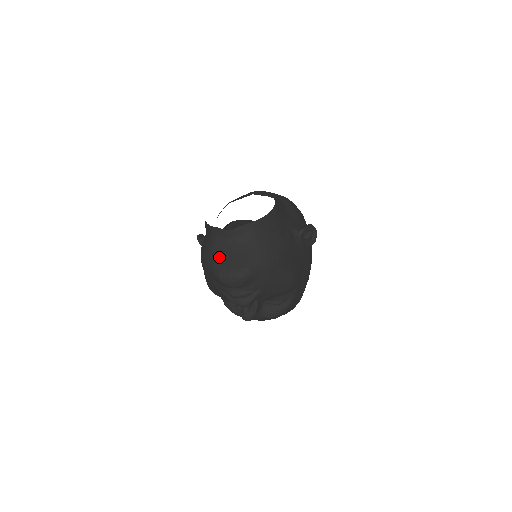
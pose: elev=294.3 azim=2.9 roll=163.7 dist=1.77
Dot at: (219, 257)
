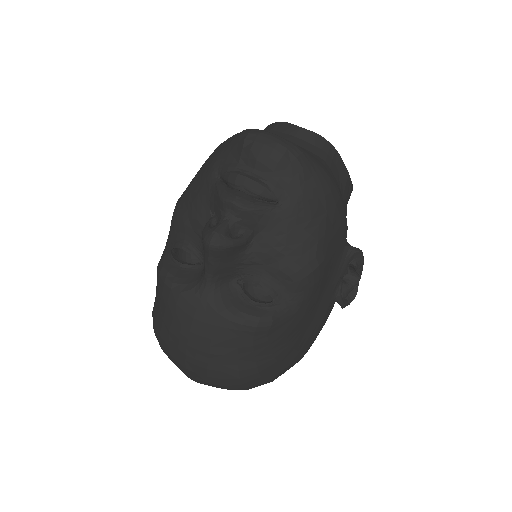
Dot at: occluded
